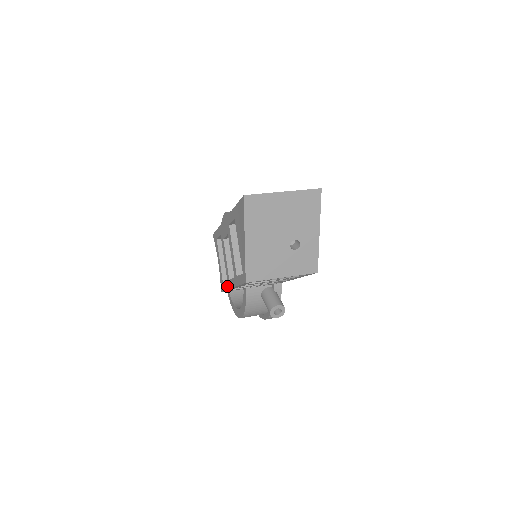
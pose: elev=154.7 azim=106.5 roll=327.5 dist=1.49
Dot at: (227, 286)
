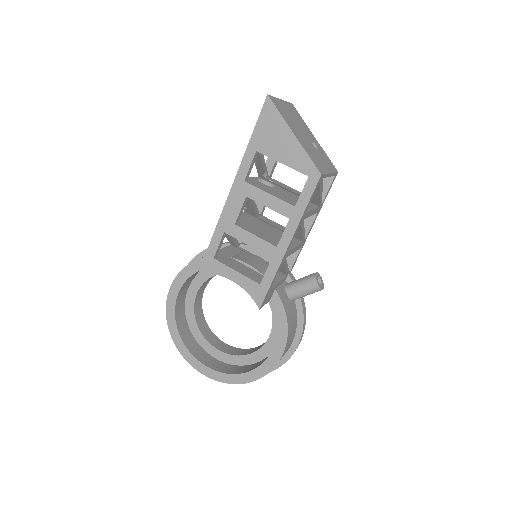
Dot at: (275, 265)
